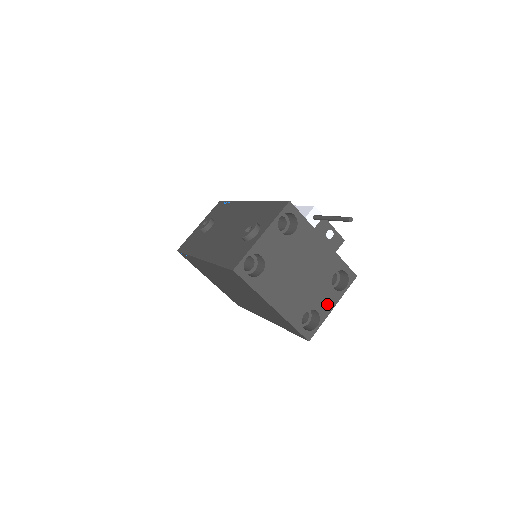
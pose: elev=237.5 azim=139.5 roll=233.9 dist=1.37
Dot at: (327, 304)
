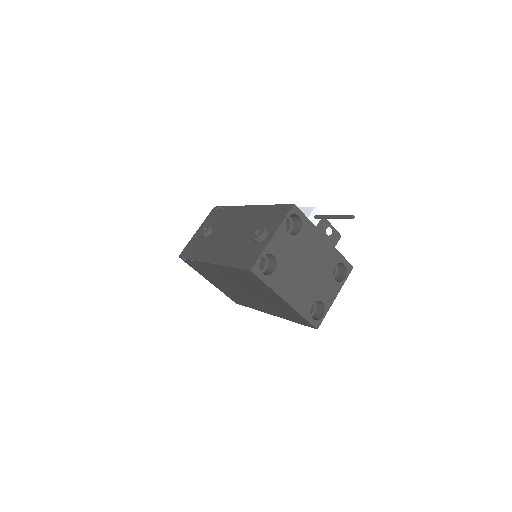
Dot at: (330, 294)
